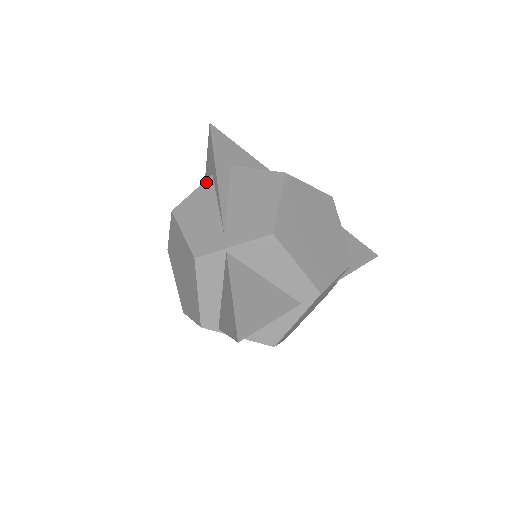
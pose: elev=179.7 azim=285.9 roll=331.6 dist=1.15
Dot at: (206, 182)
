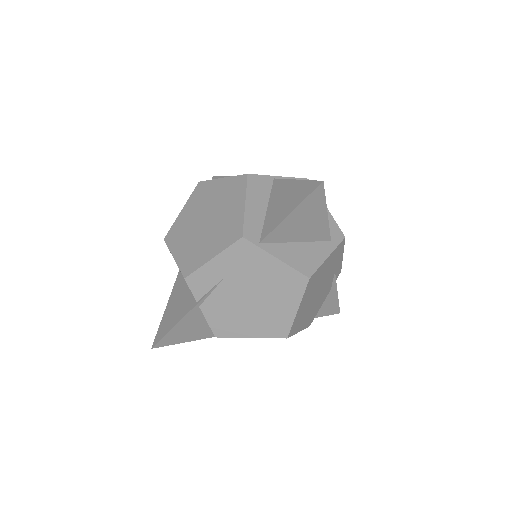
Dot at: occluded
